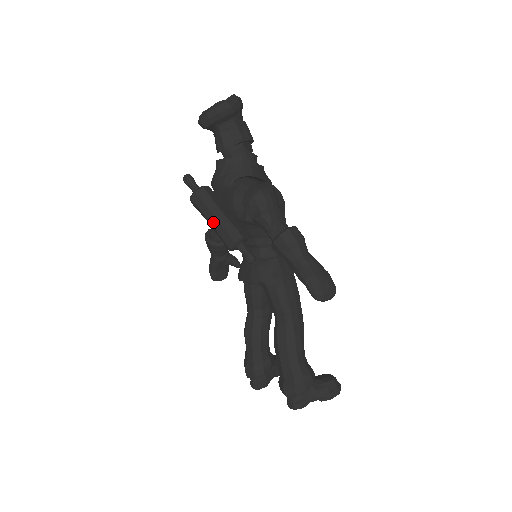
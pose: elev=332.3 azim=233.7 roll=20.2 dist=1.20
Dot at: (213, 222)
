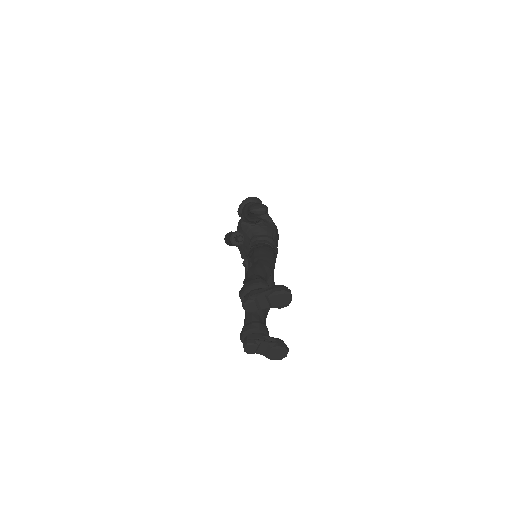
Dot at: (228, 237)
